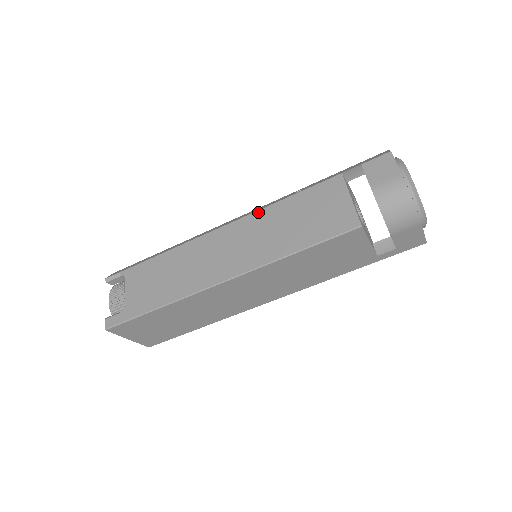
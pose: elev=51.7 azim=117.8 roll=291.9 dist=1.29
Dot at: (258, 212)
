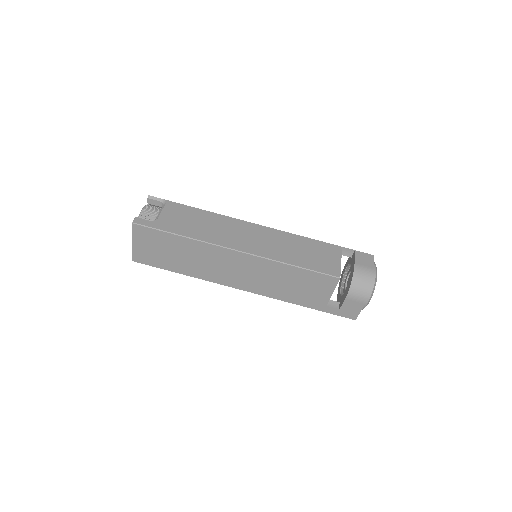
Dot at: (281, 231)
